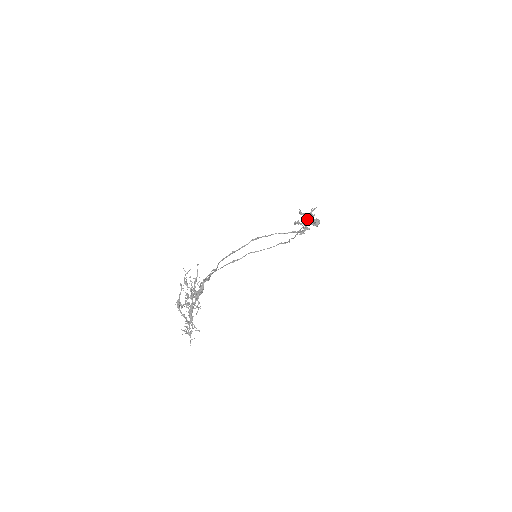
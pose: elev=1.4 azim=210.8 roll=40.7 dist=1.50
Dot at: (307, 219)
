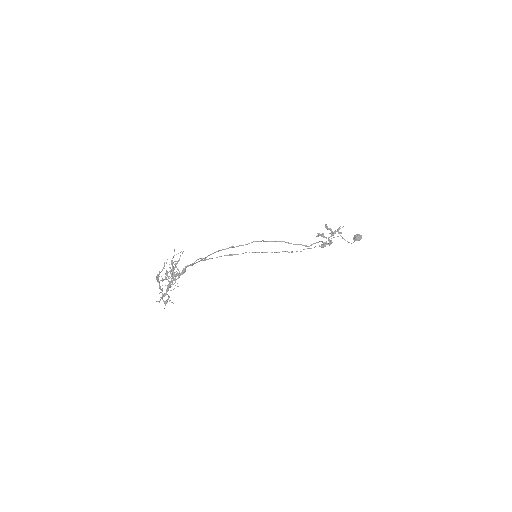
Dot at: (332, 235)
